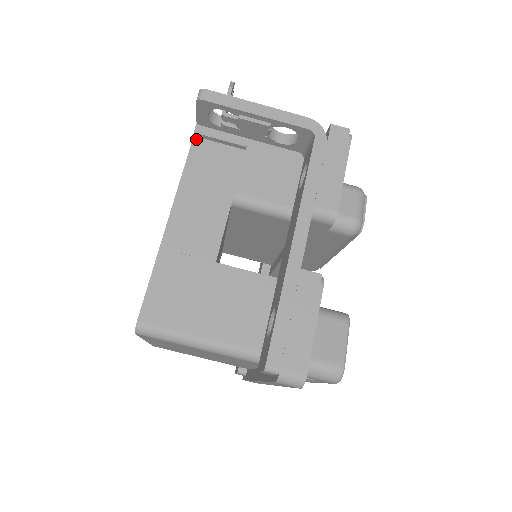
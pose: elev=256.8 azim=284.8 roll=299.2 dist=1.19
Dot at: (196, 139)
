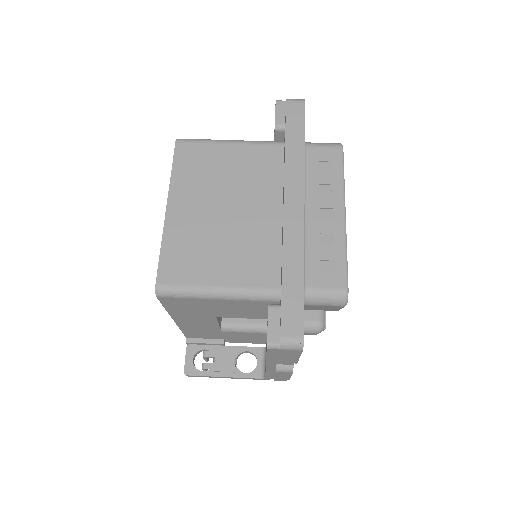
Dot at: occluded
